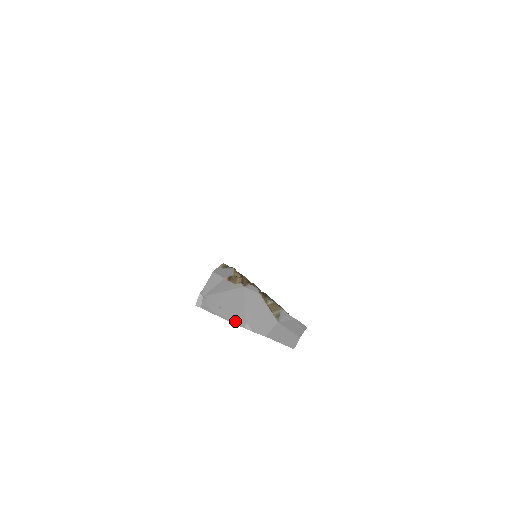
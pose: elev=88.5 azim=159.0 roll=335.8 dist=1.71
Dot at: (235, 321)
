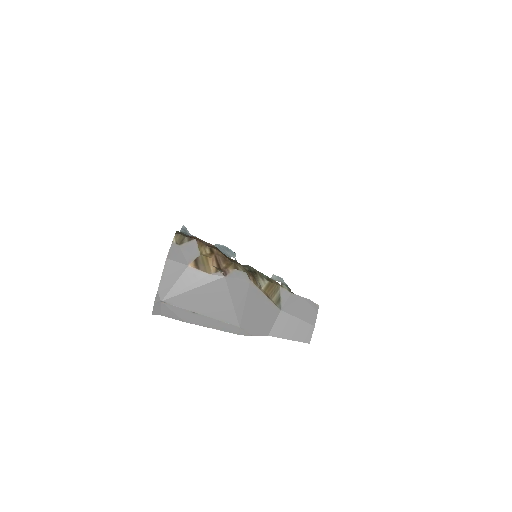
Dot at: (222, 328)
